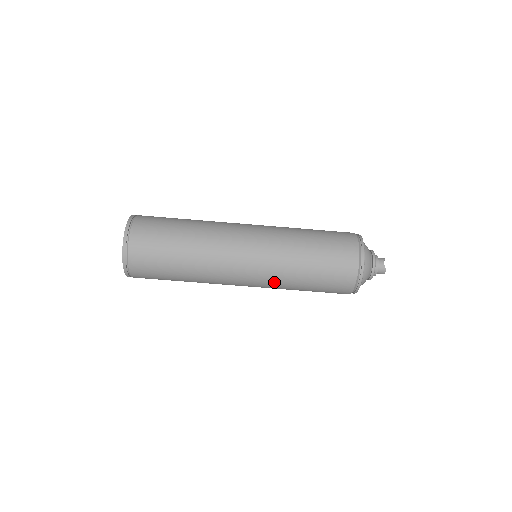
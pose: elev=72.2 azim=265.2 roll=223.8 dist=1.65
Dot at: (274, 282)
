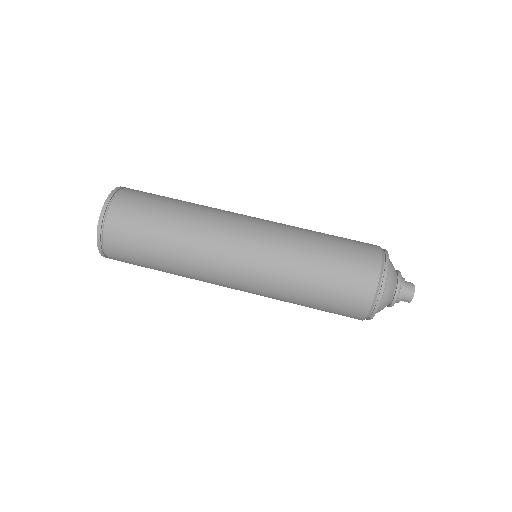
Dot at: (280, 249)
